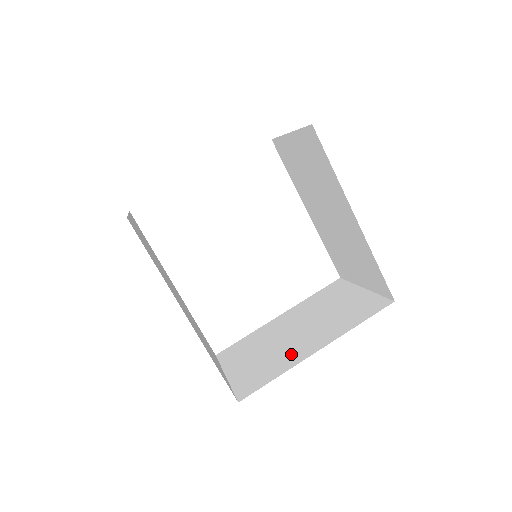
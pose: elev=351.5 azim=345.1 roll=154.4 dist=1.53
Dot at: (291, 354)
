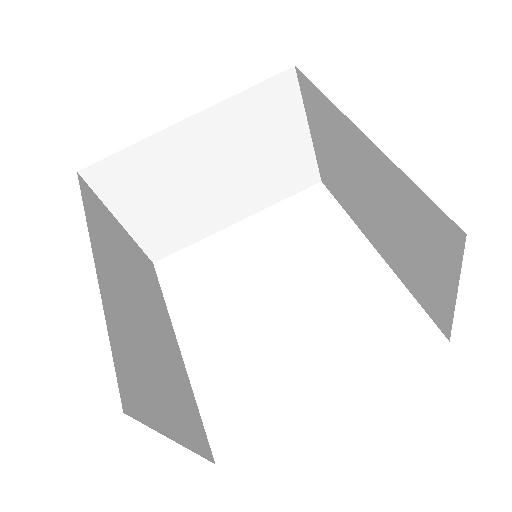
Dot at: occluded
